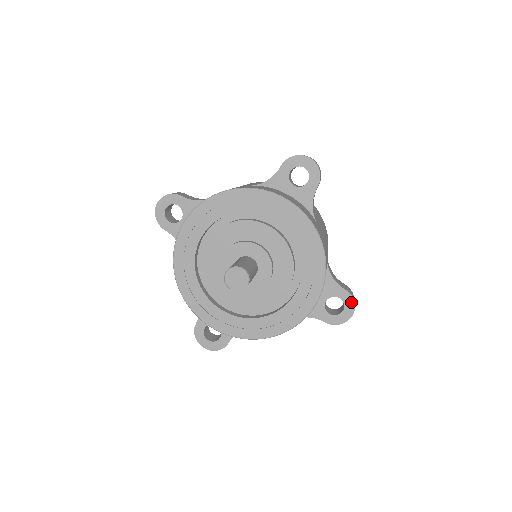
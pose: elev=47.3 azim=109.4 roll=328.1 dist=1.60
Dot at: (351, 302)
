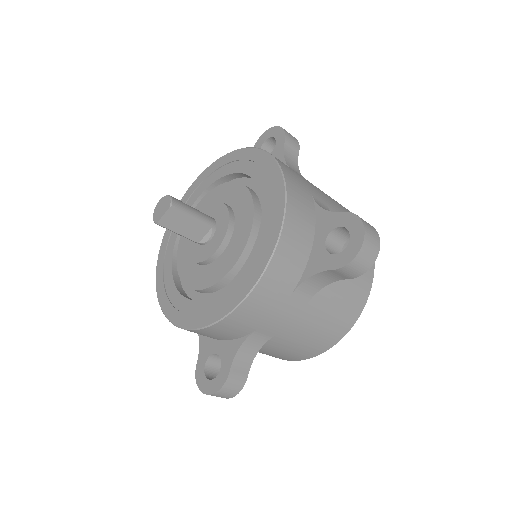
Dot at: (356, 221)
